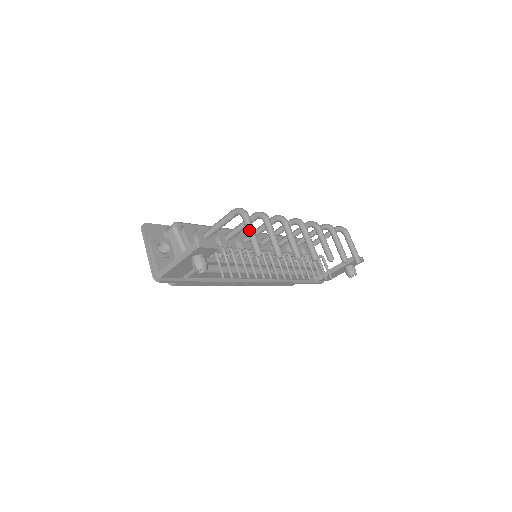
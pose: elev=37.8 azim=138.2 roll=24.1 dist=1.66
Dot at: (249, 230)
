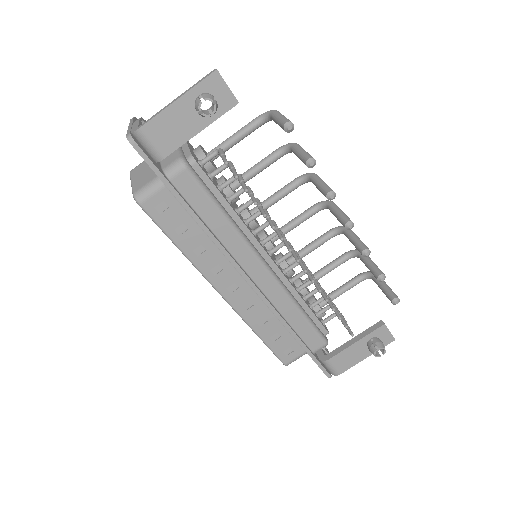
Dot at: (279, 114)
